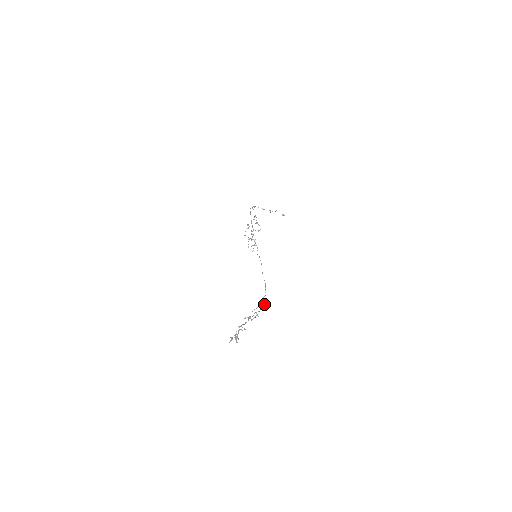
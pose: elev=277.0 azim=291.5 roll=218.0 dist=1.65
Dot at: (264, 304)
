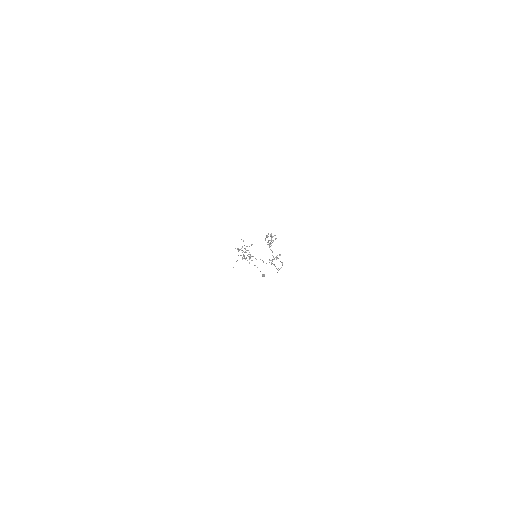
Dot at: (282, 262)
